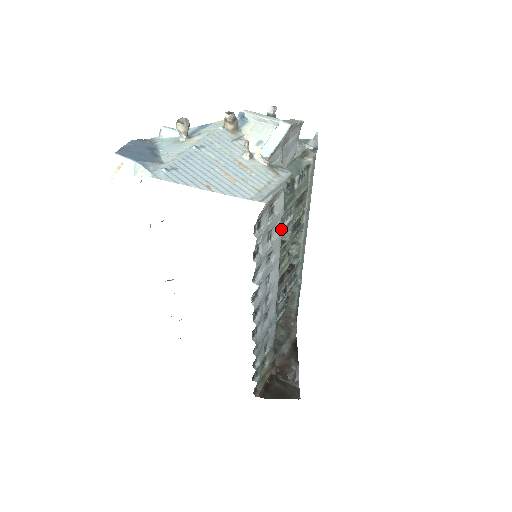
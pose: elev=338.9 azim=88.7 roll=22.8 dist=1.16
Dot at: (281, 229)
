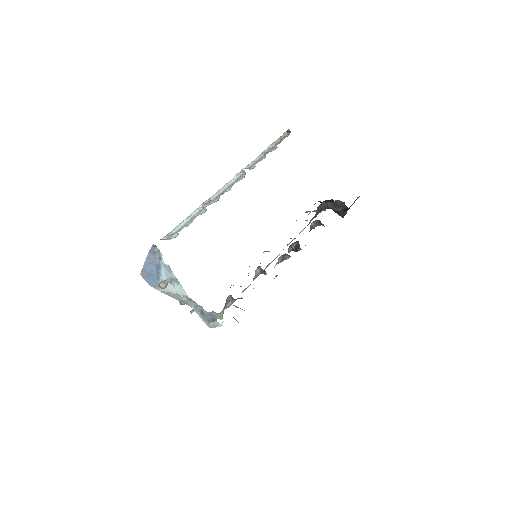
Dot at: occluded
